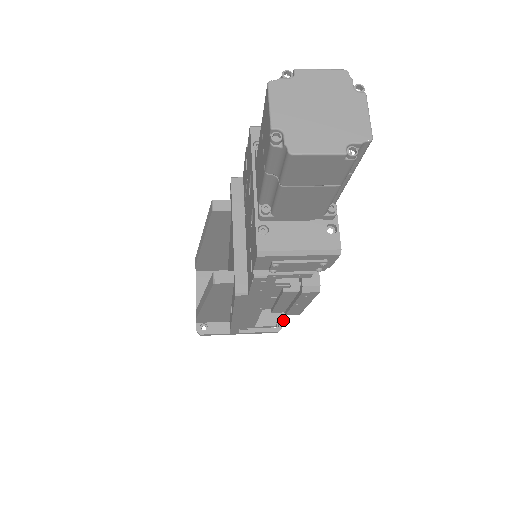
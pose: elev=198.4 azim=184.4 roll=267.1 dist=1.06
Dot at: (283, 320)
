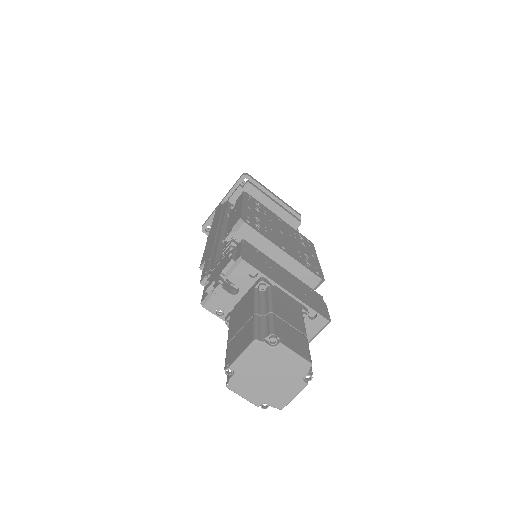
Dot at: (299, 224)
